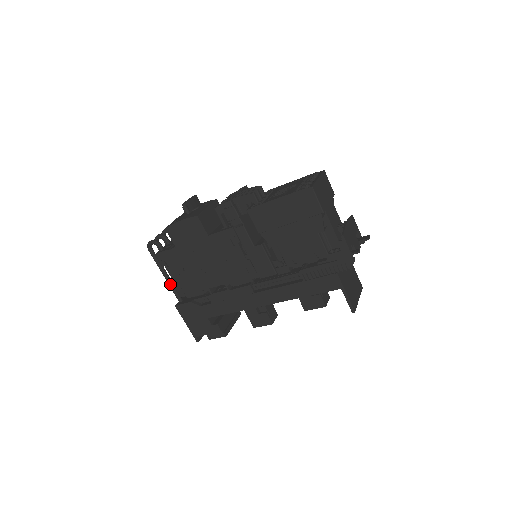
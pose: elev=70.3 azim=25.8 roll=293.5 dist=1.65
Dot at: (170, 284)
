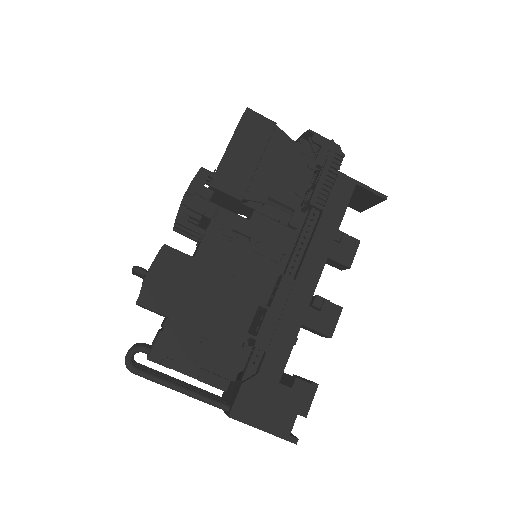
Dot at: (197, 394)
